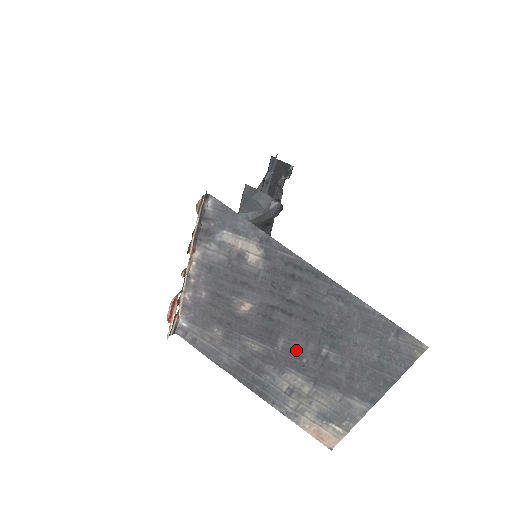
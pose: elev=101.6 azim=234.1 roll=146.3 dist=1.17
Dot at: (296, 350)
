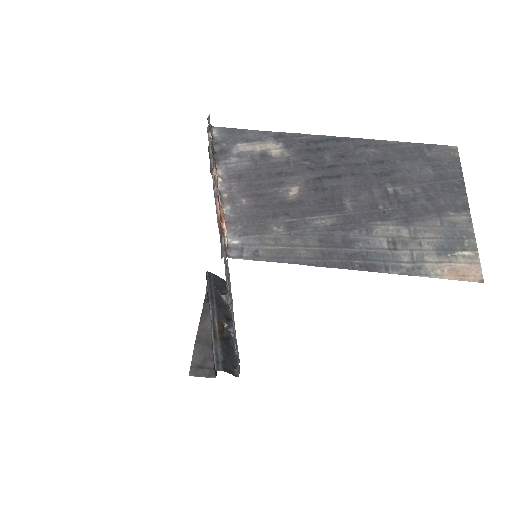
Dot at: (366, 202)
